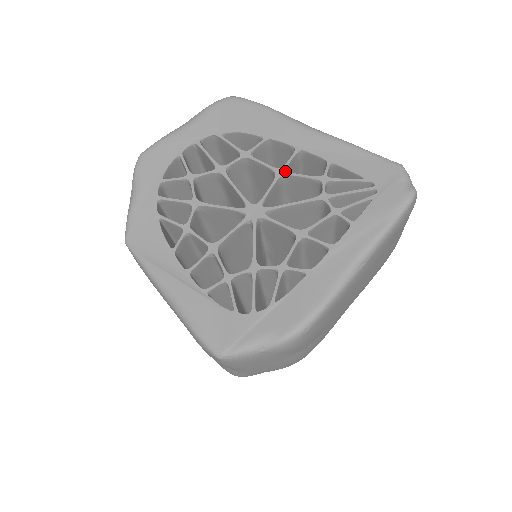
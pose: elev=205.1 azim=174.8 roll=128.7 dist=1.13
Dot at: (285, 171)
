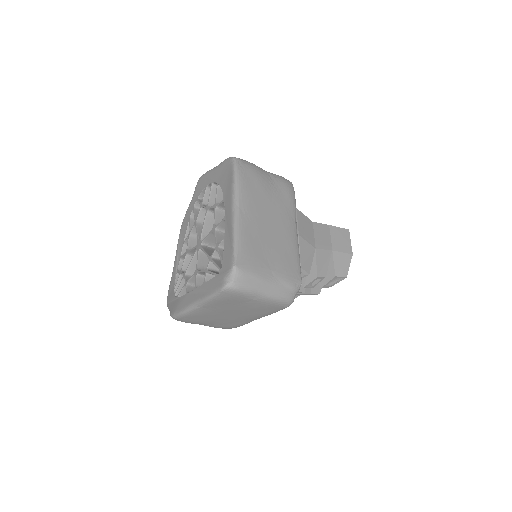
Dot at: (214, 229)
